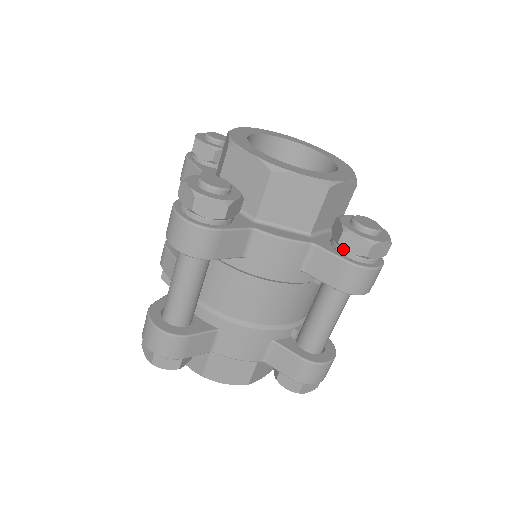
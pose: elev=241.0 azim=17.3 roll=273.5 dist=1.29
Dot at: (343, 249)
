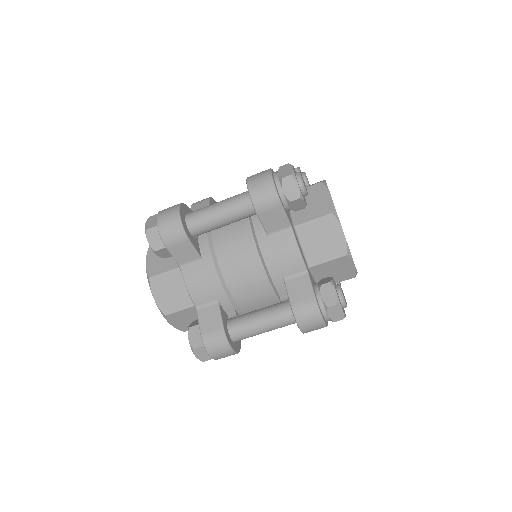
Dot at: (319, 291)
